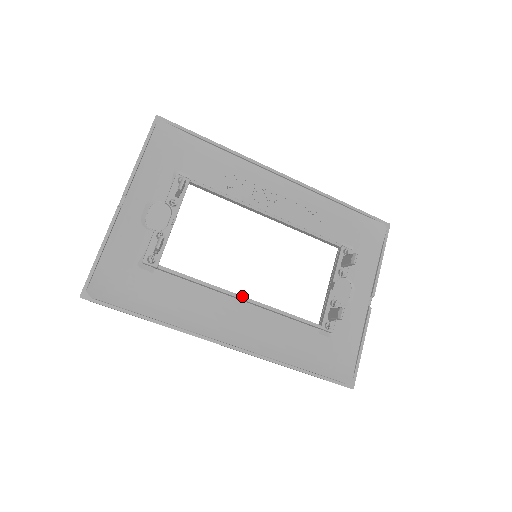
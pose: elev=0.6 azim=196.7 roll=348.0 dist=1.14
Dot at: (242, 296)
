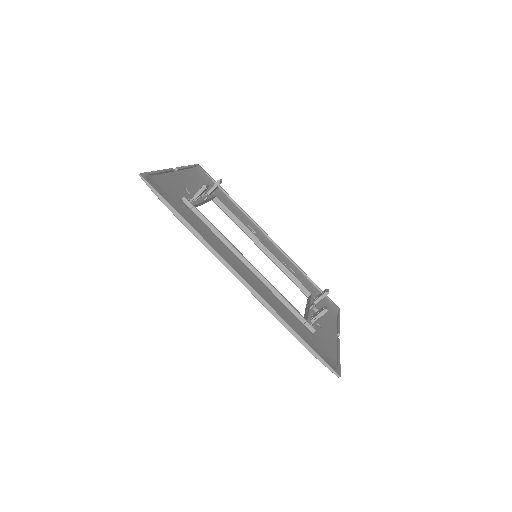
Dot at: occluded
